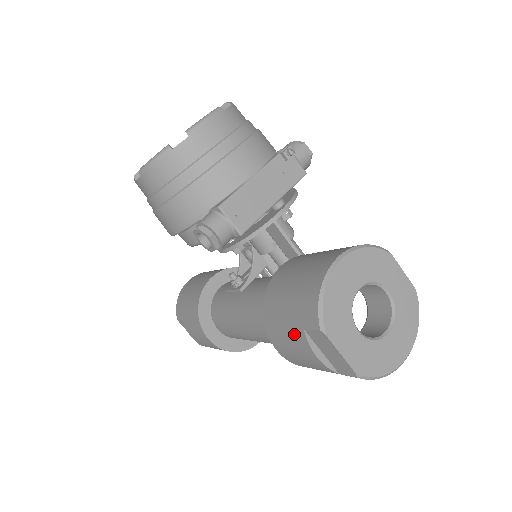
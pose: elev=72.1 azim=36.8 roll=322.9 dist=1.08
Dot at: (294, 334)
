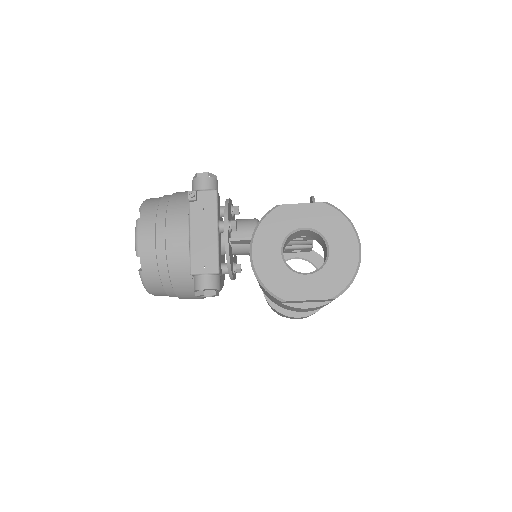
Dot at: (286, 306)
